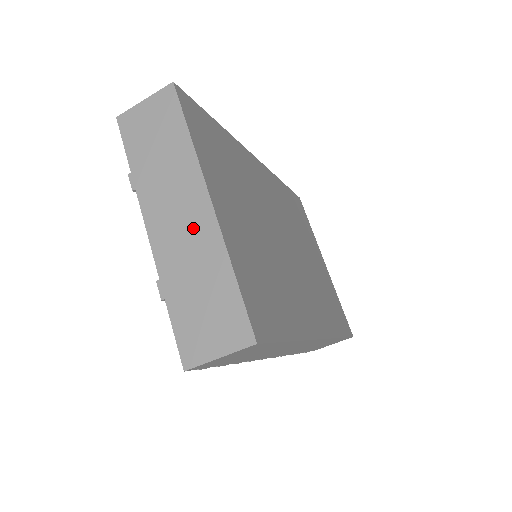
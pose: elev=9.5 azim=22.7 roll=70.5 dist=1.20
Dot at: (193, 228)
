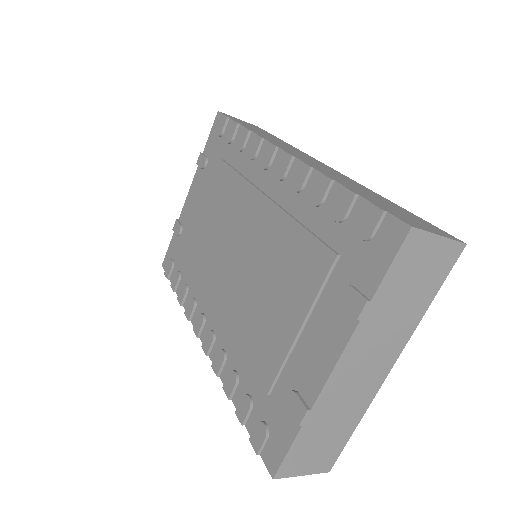
Dot at: (365, 383)
